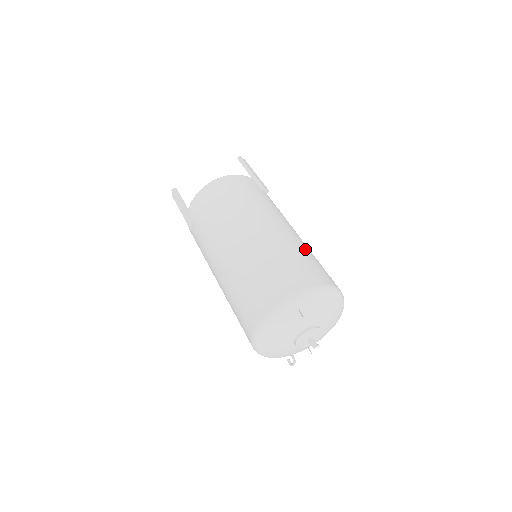
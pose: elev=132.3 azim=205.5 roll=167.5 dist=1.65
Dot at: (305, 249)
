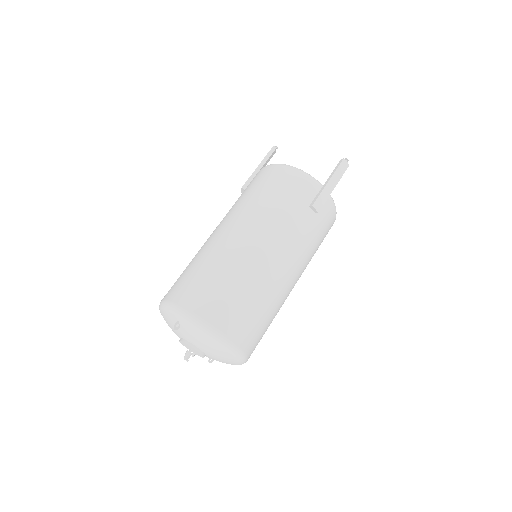
Dot at: (254, 287)
